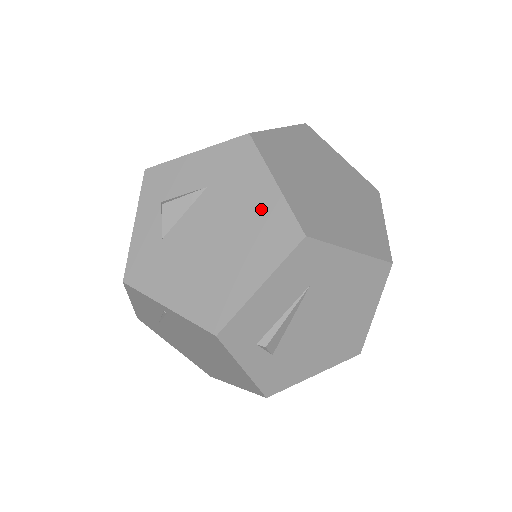
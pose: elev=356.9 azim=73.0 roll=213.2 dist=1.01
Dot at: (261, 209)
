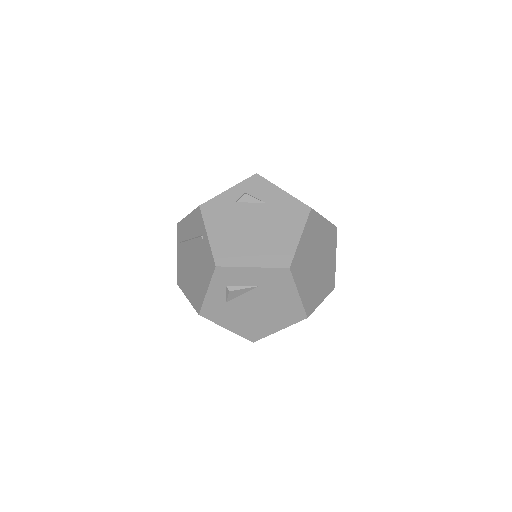
Dot at: (288, 303)
